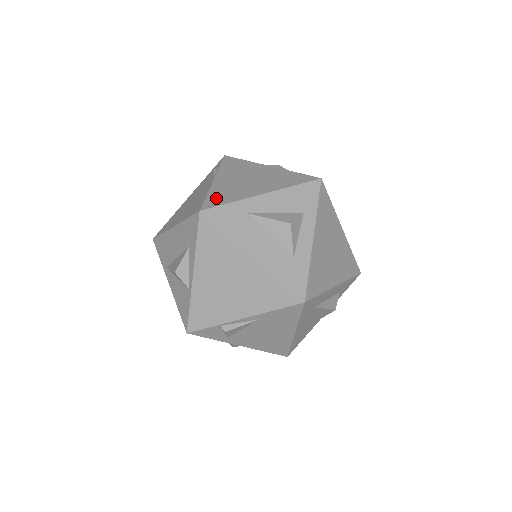
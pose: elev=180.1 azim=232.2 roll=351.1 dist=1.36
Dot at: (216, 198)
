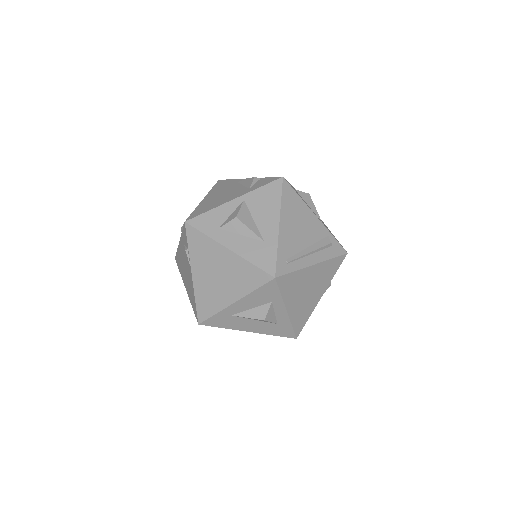
Dot at: (203, 307)
